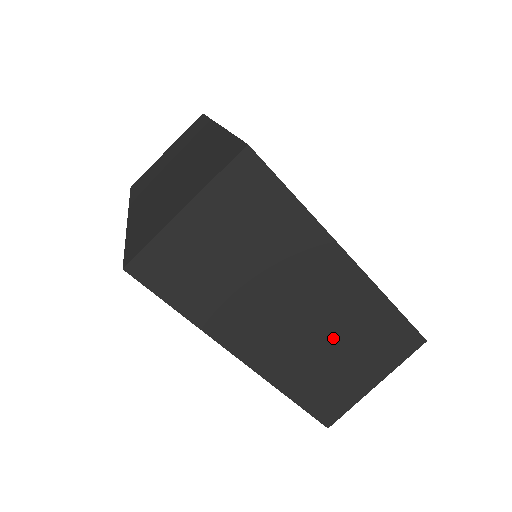
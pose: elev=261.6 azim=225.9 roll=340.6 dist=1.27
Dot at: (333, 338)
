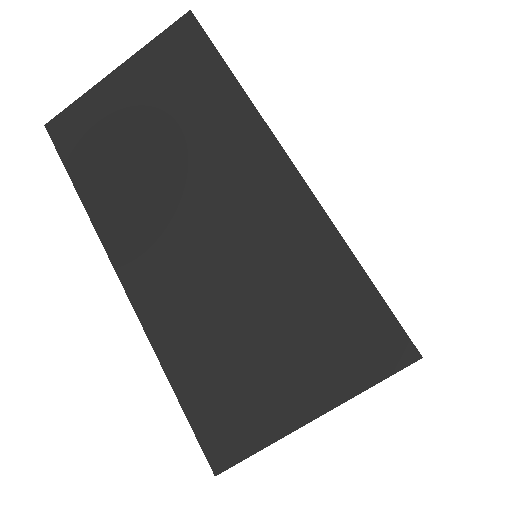
Dot at: (249, 288)
